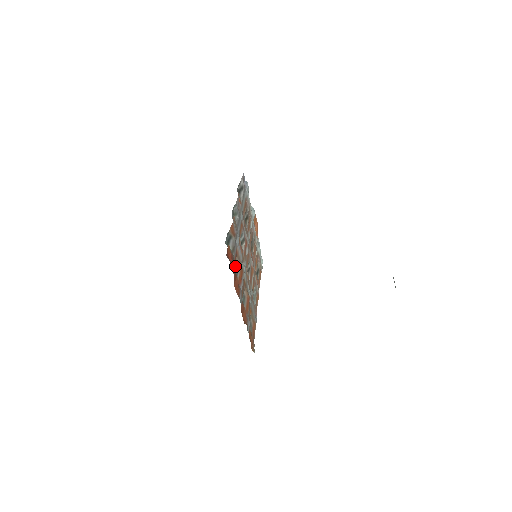
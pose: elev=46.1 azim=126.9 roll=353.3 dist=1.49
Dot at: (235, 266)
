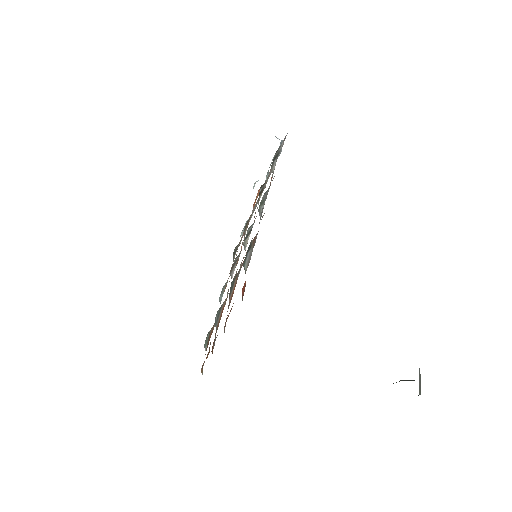
Dot at: (233, 279)
